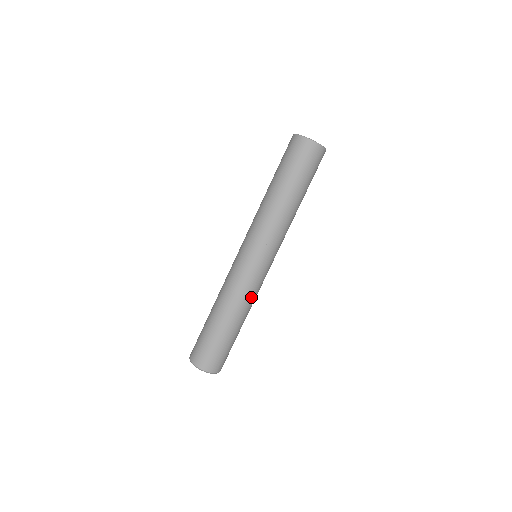
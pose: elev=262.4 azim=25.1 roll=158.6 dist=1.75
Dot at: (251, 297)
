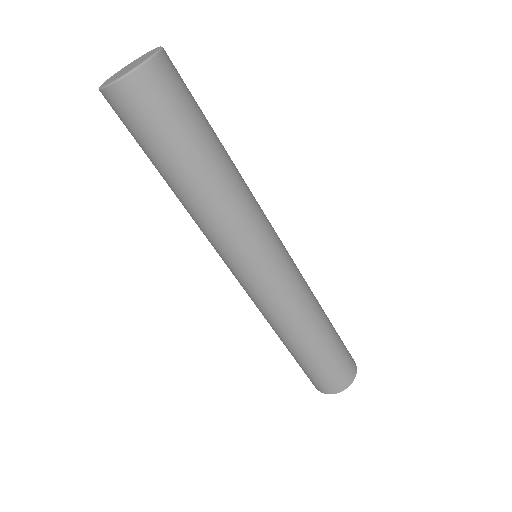
Dot at: (291, 312)
